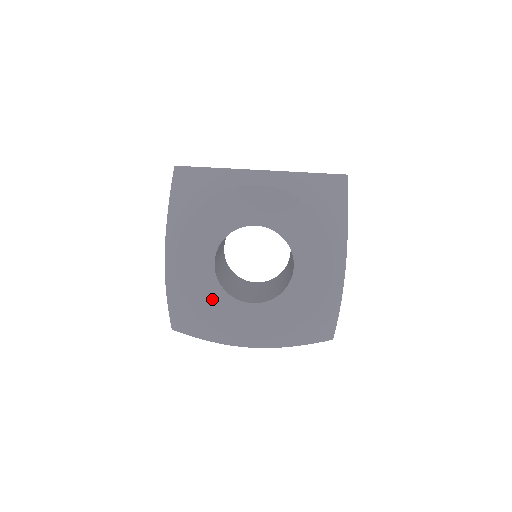
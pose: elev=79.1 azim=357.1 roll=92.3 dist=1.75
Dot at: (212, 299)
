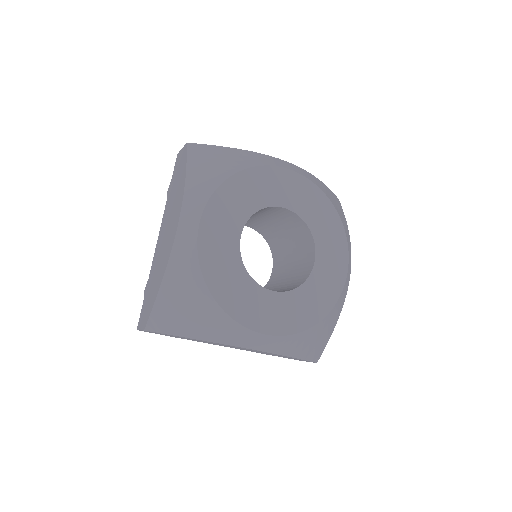
Dot at: (232, 278)
